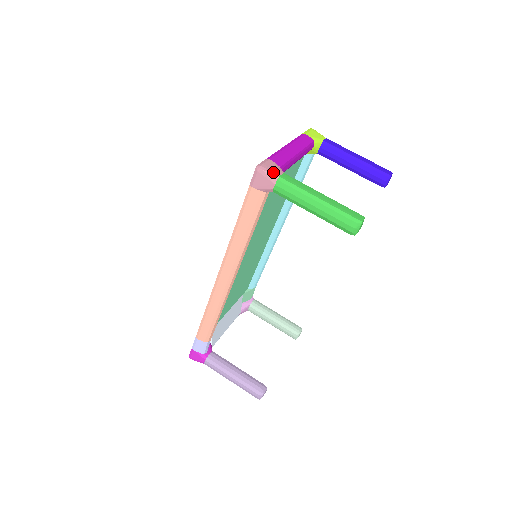
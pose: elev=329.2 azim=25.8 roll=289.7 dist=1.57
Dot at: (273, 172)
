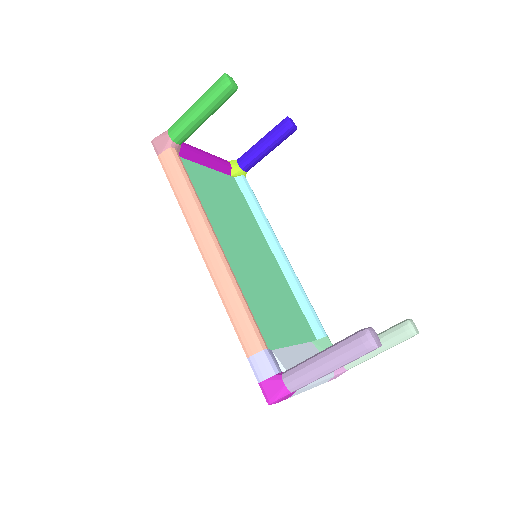
Dot at: (164, 134)
